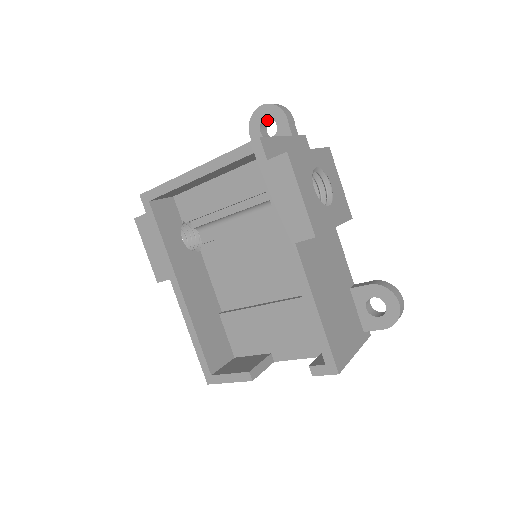
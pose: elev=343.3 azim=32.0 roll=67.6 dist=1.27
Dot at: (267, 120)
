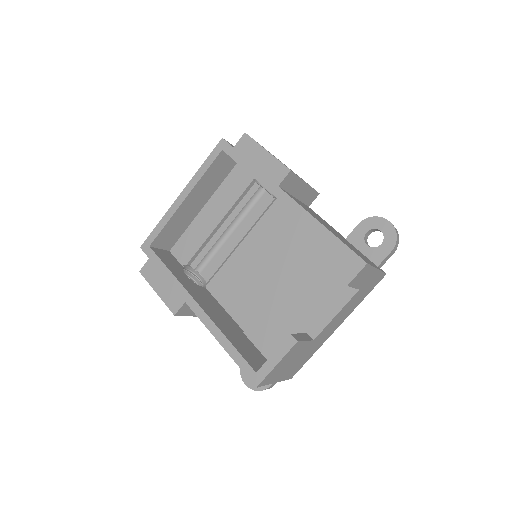
Dot at: occluded
